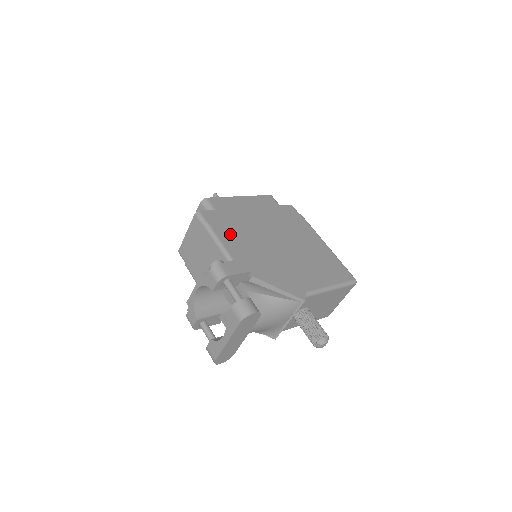
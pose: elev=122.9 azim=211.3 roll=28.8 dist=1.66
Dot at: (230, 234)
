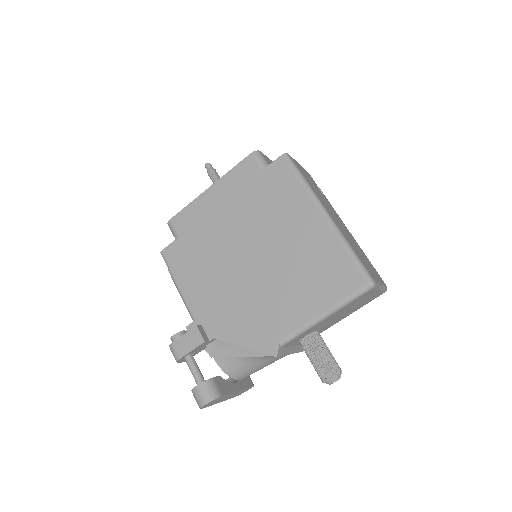
Dot at: (192, 276)
